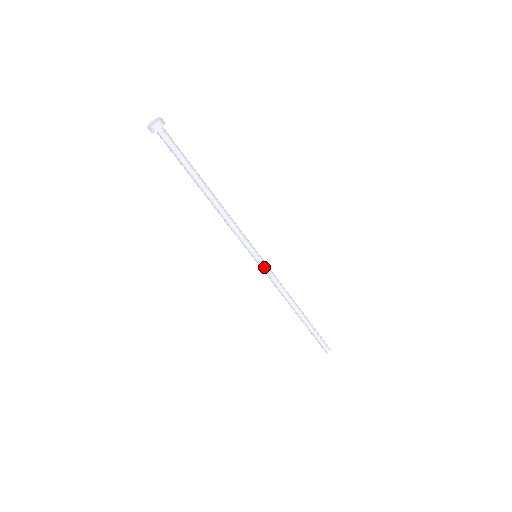
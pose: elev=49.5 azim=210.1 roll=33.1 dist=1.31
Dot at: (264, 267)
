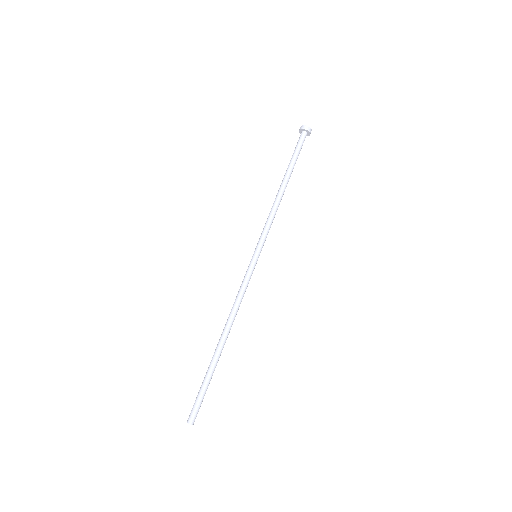
Dot at: (253, 269)
